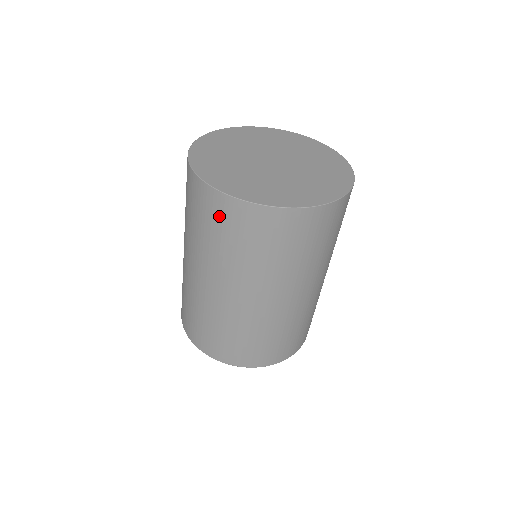
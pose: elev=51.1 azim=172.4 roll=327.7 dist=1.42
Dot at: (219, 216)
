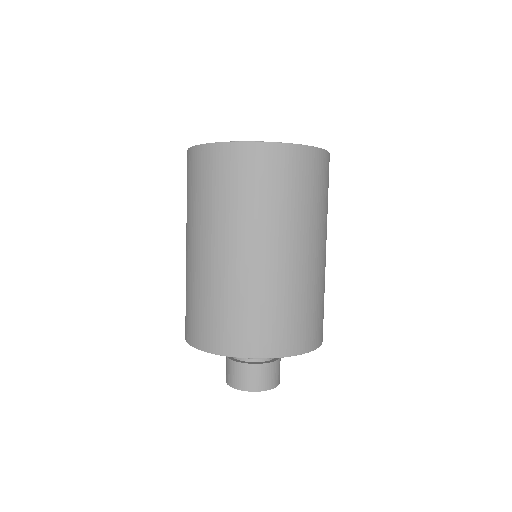
Dot at: occluded
